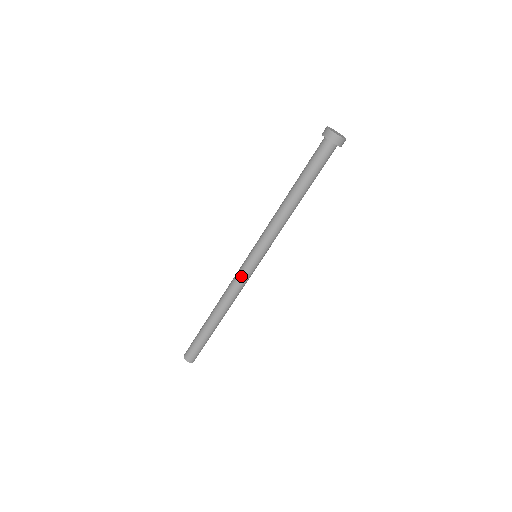
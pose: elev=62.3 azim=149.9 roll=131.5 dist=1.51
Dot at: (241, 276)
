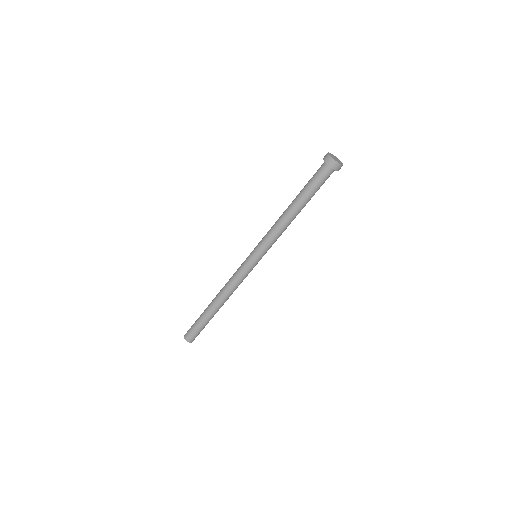
Dot at: (240, 270)
